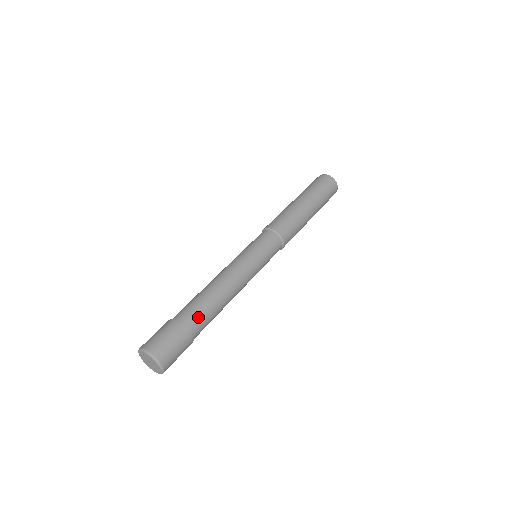
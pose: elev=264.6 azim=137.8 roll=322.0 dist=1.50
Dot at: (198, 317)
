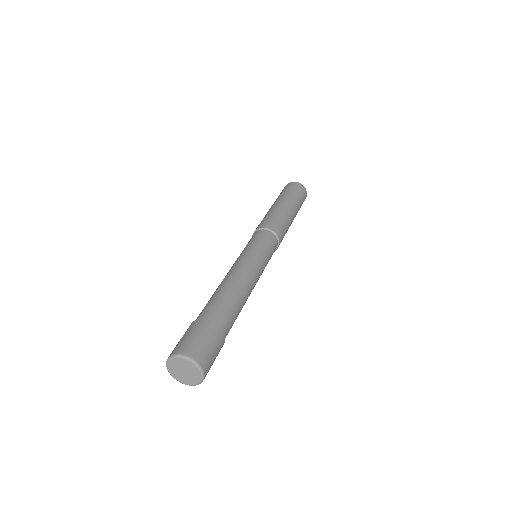
Dot at: (220, 311)
